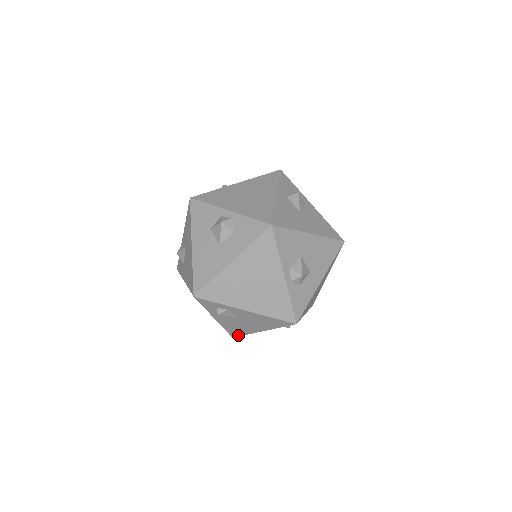
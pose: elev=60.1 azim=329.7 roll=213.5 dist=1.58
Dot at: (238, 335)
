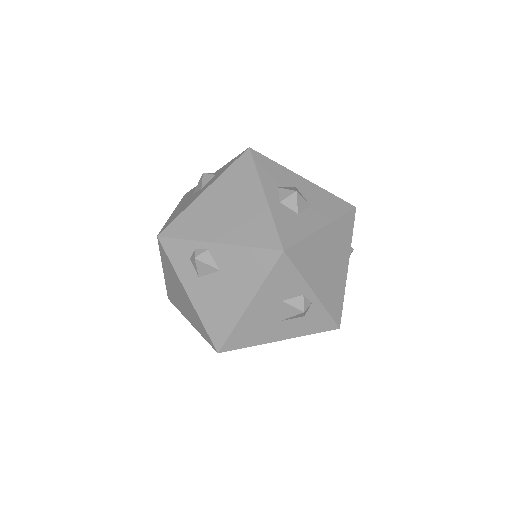
Dot at: occluded
